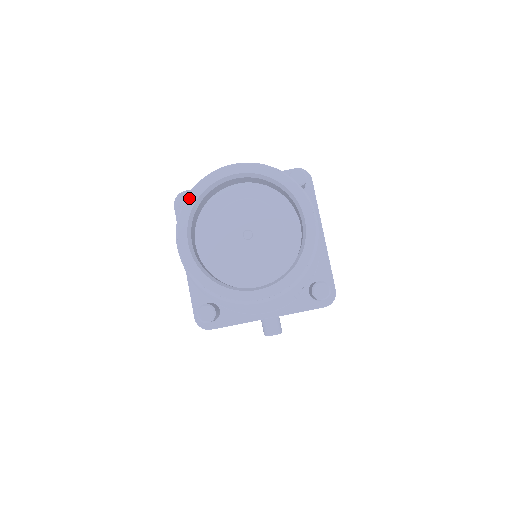
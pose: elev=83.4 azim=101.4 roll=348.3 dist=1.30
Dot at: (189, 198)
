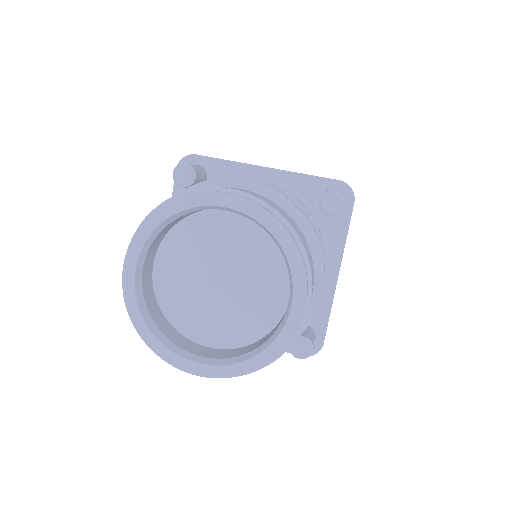
Dot at: (155, 214)
